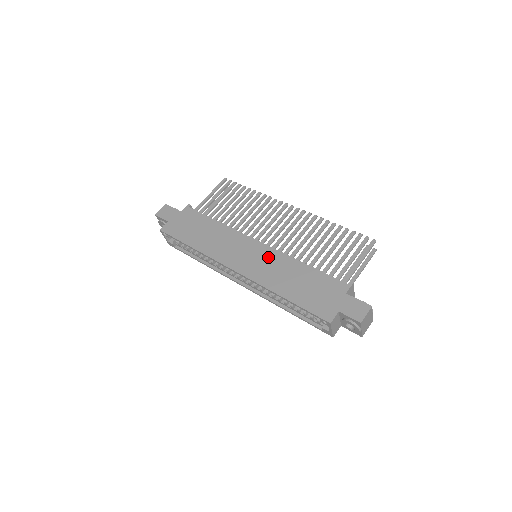
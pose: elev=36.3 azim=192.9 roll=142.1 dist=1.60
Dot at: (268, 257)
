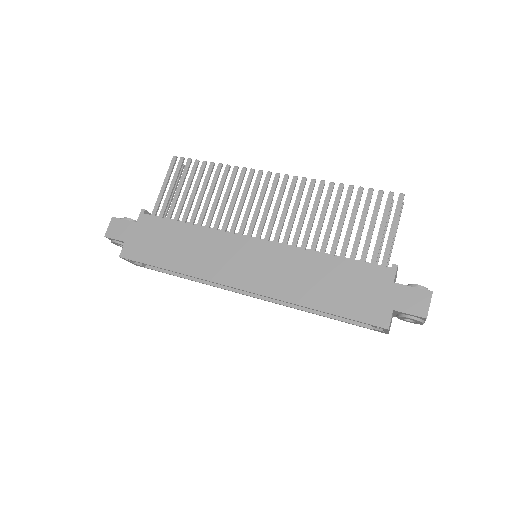
Dot at: (275, 258)
